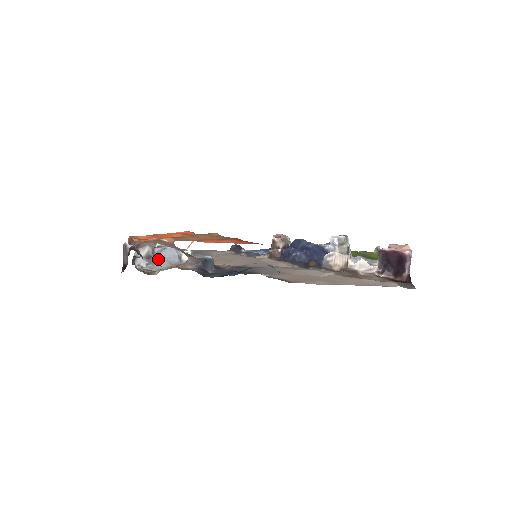
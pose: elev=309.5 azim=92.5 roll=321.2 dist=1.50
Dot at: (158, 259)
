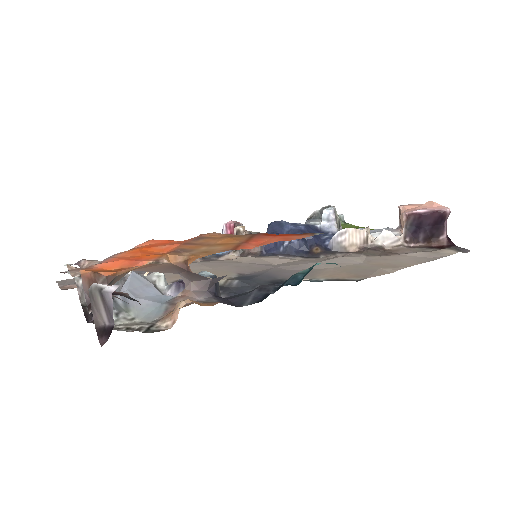
Dot at: (128, 299)
